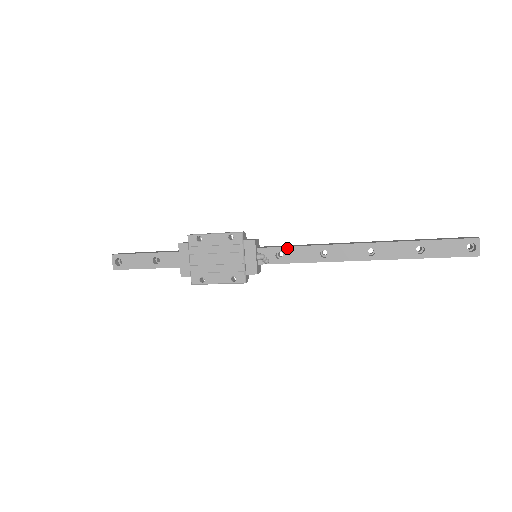
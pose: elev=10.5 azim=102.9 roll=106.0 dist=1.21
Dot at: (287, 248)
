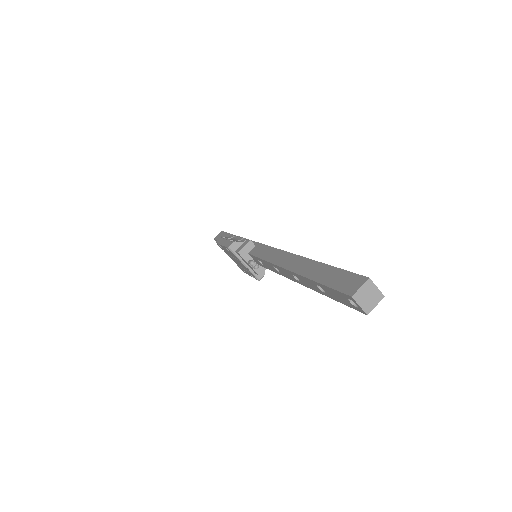
Dot at: (259, 259)
